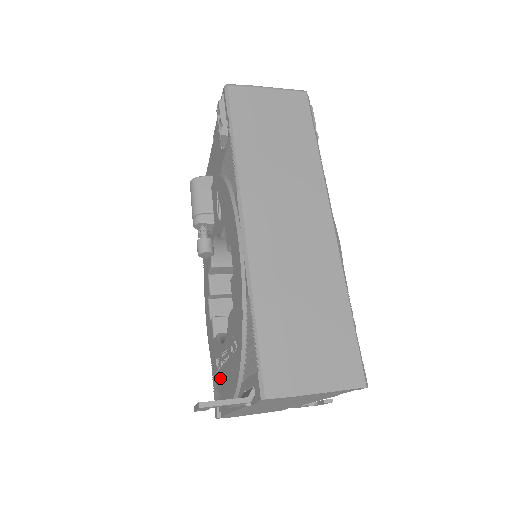
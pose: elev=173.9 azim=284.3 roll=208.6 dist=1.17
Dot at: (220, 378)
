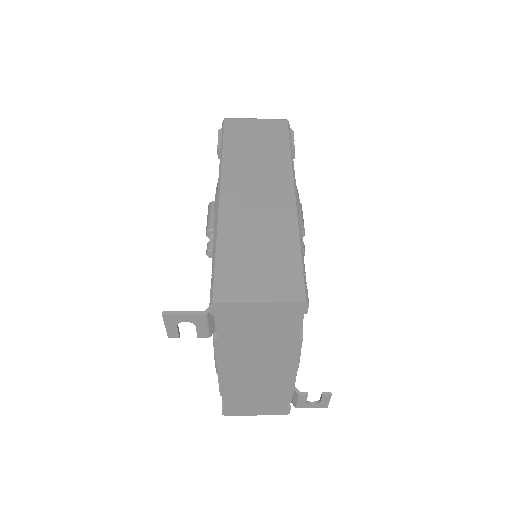
Dot at: occluded
